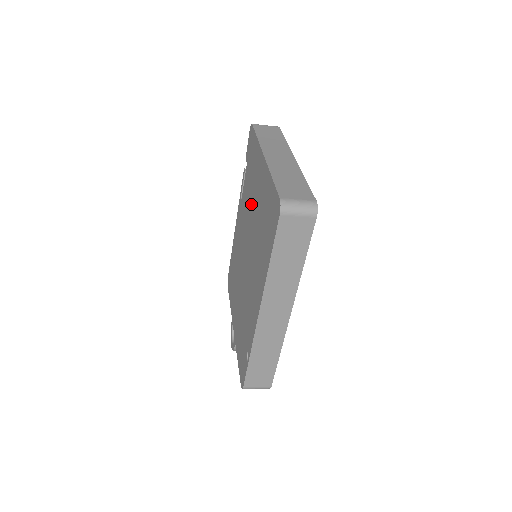
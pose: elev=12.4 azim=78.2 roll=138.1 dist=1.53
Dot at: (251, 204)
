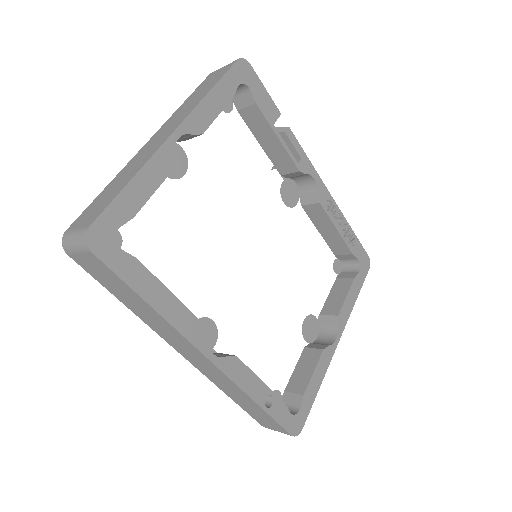
Dot at: occluded
